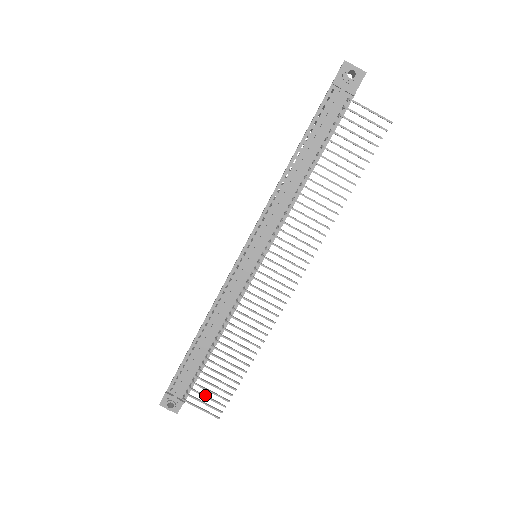
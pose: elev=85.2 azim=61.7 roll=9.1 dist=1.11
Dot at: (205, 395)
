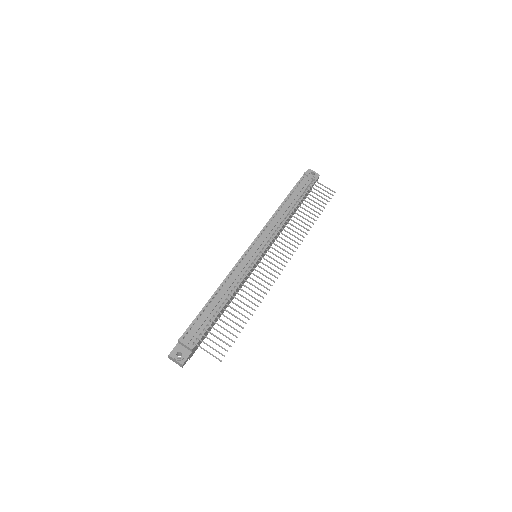
Dot at: (212, 340)
